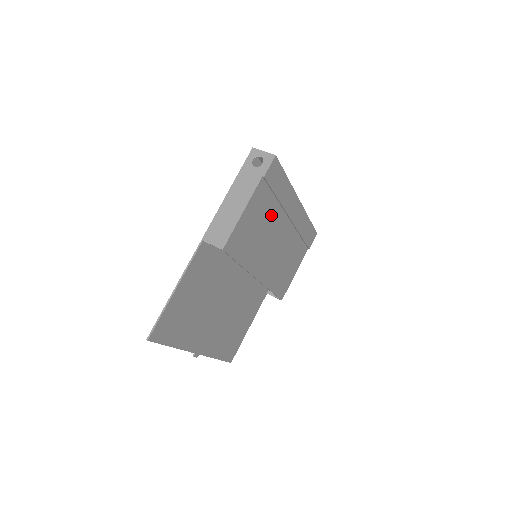
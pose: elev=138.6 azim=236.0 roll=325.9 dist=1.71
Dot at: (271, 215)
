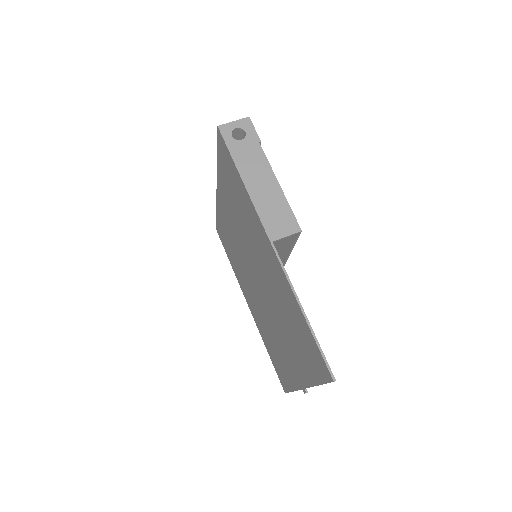
Dot at: occluded
